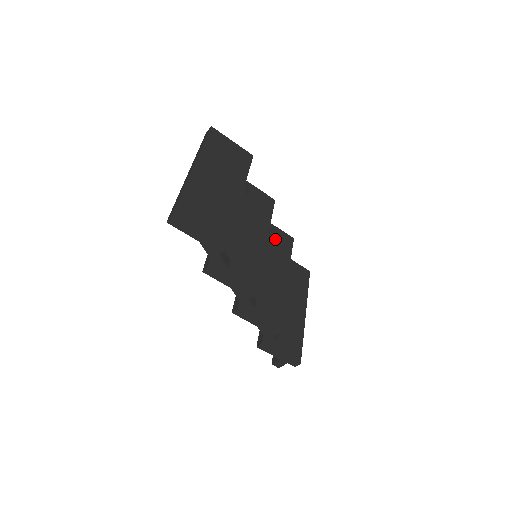
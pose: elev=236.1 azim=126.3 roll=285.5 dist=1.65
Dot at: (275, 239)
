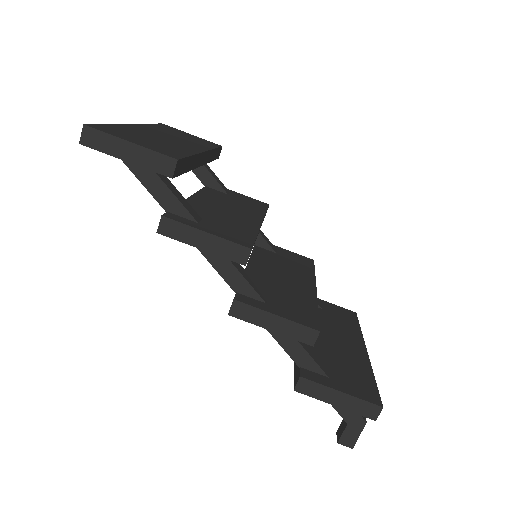
Dot at: (285, 256)
